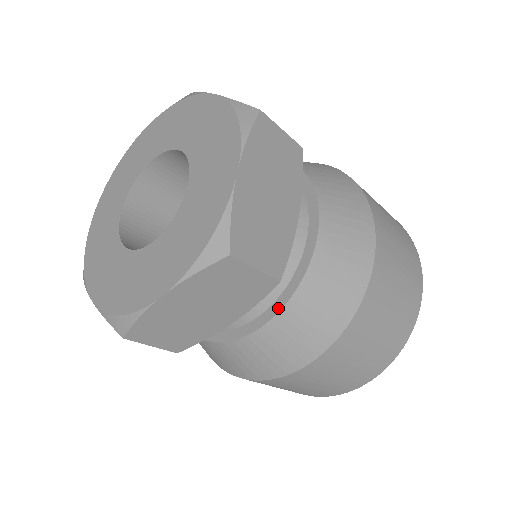
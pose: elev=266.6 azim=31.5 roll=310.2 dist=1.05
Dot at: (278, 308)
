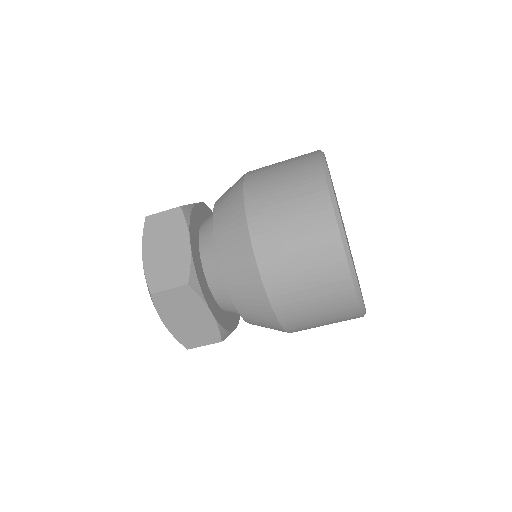
Dot at: (213, 222)
